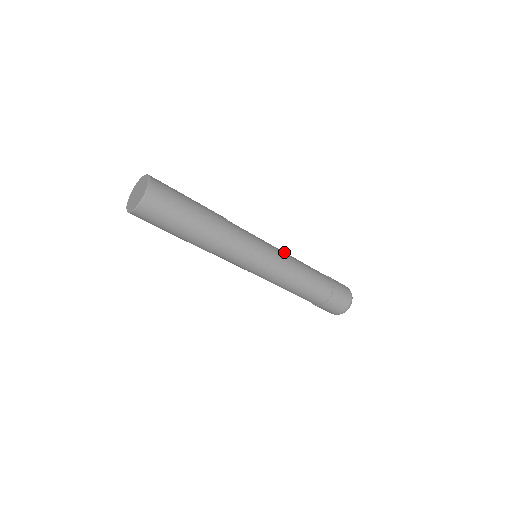
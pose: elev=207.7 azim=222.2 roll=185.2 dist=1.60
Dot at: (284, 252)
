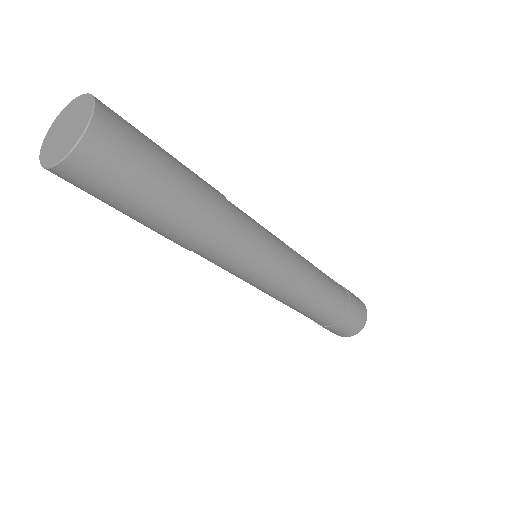
Dot at: occluded
